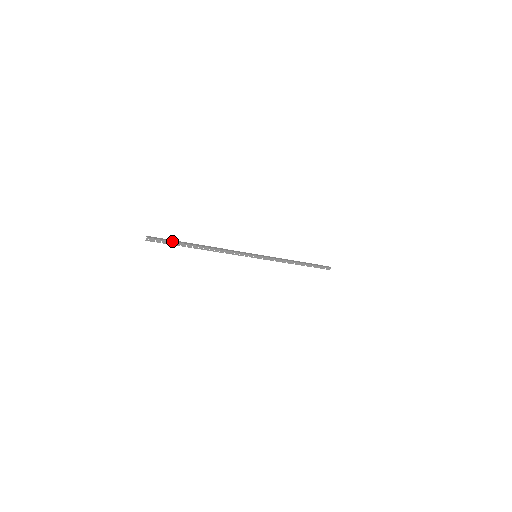
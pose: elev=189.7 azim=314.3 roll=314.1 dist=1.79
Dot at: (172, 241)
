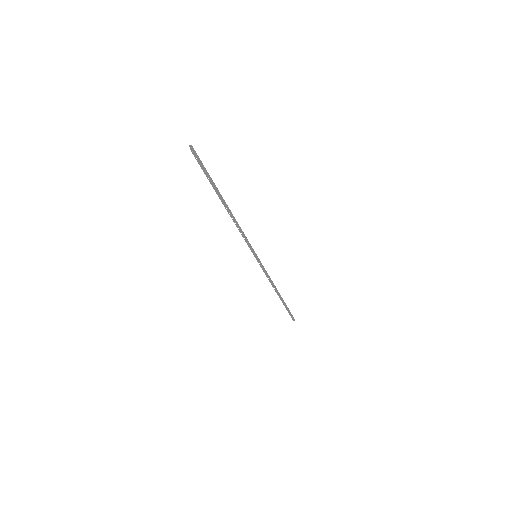
Dot at: (207, 172)
